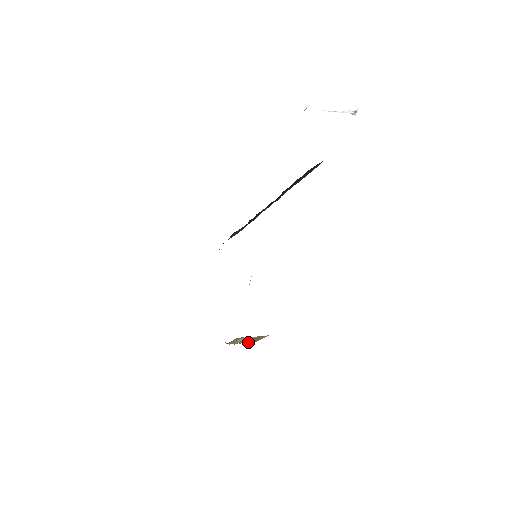
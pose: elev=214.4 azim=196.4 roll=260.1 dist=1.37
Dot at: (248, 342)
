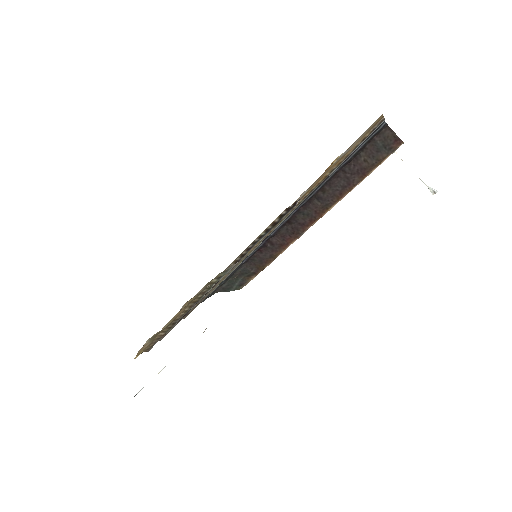
Dot at: occluded
